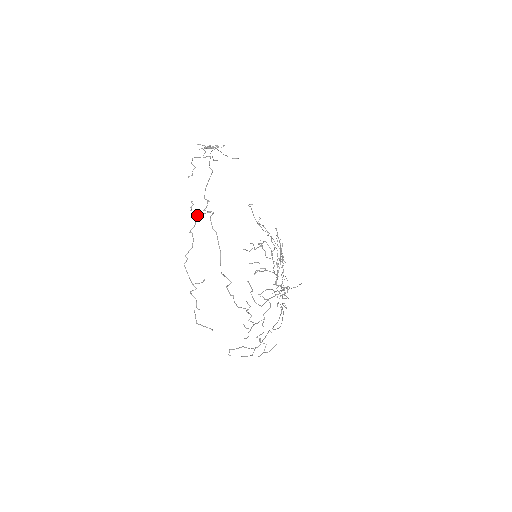
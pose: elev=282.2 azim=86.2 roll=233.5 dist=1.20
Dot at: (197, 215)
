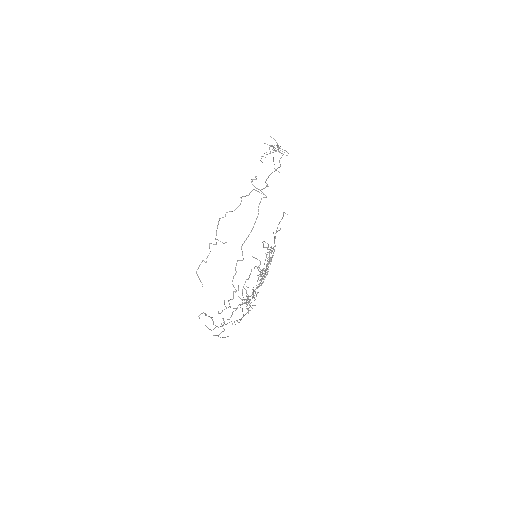
Dot at: (254, 189)
